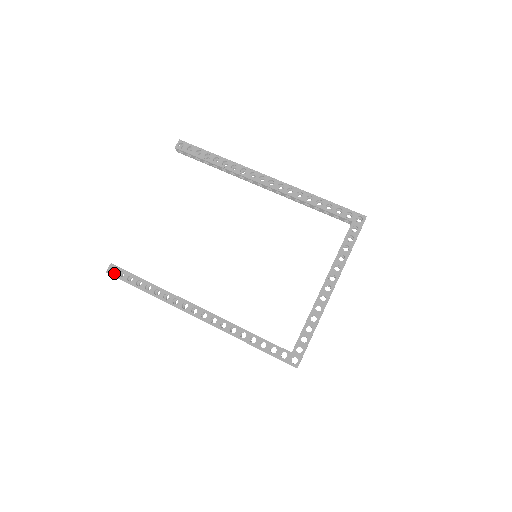
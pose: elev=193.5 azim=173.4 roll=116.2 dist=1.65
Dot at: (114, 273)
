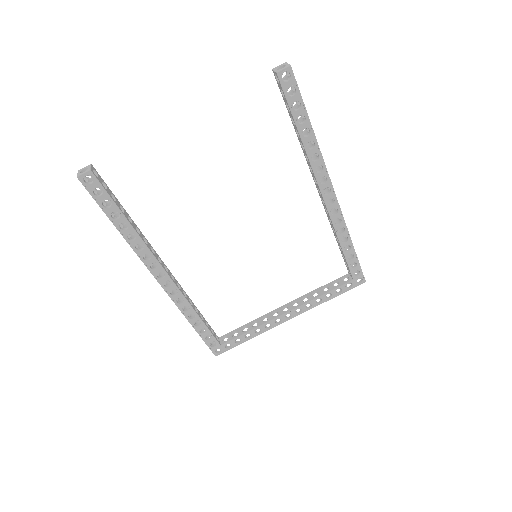
Dot at: (88, 185)
